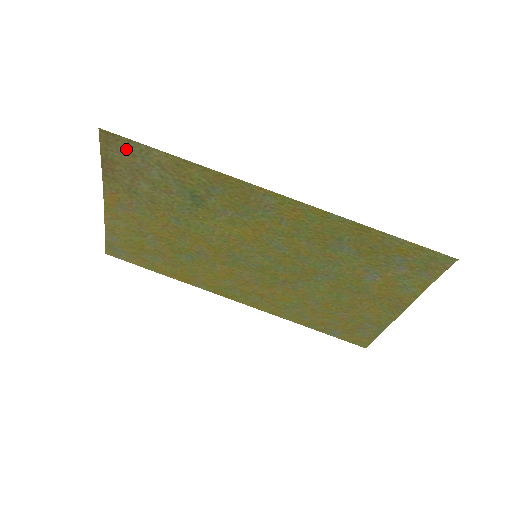
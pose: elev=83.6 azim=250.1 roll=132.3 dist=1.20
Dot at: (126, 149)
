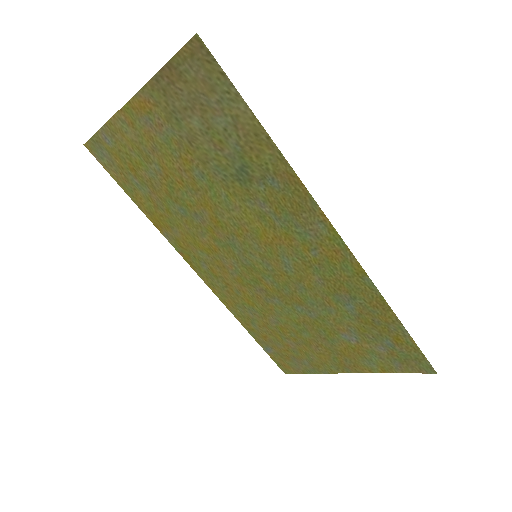
Dot at: (210, 77)
